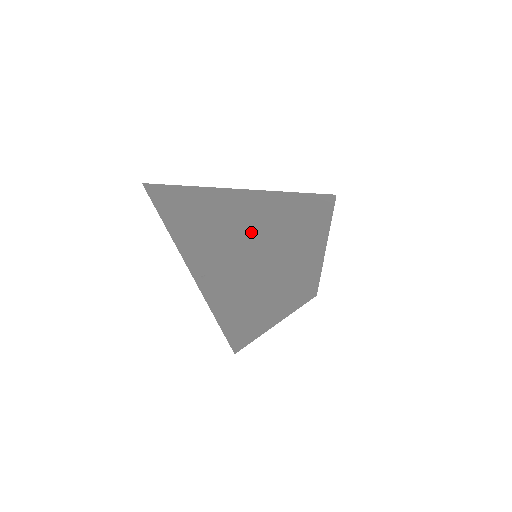
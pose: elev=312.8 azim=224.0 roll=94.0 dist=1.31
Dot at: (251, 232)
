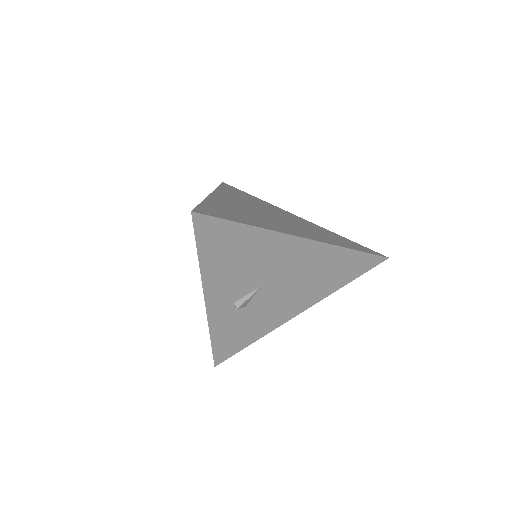
Dot at: (235, 205)
